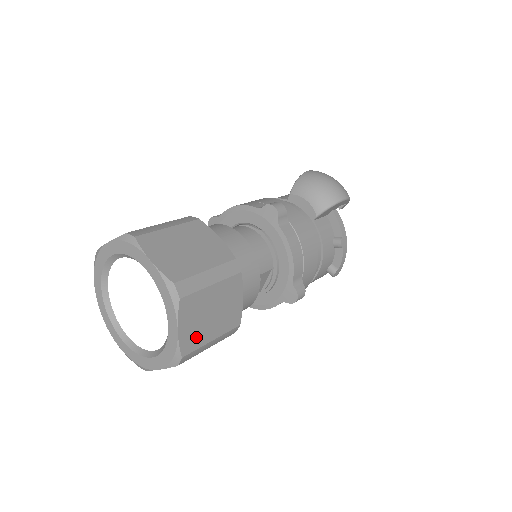
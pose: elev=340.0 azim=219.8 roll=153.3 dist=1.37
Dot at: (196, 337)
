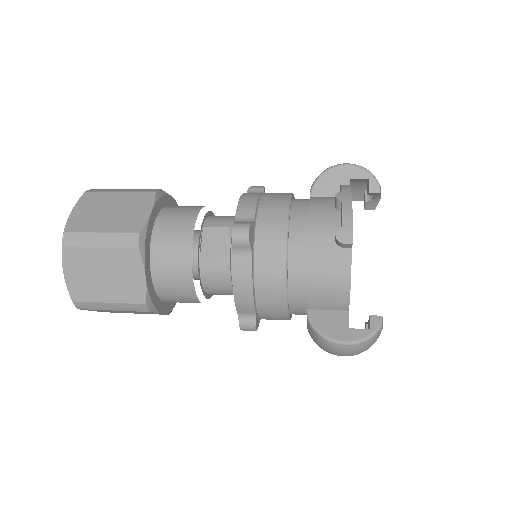
Dot at: (85, 223)
